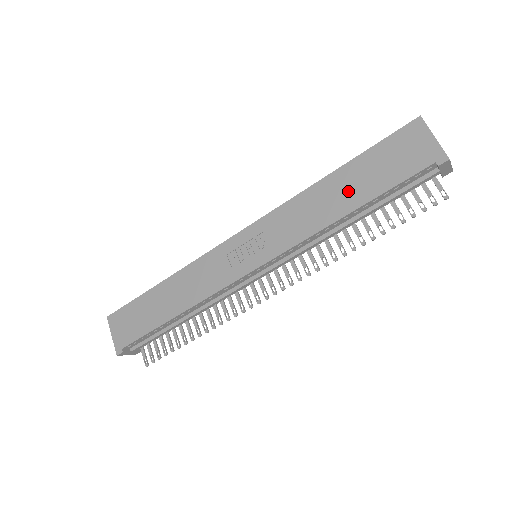
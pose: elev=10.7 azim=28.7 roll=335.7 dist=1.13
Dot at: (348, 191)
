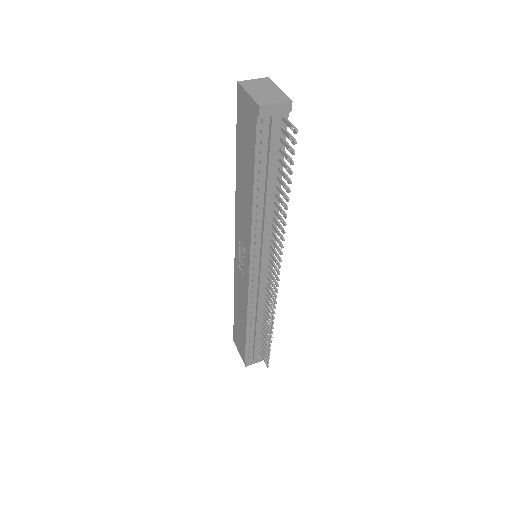
Dot at: (245, 177)
